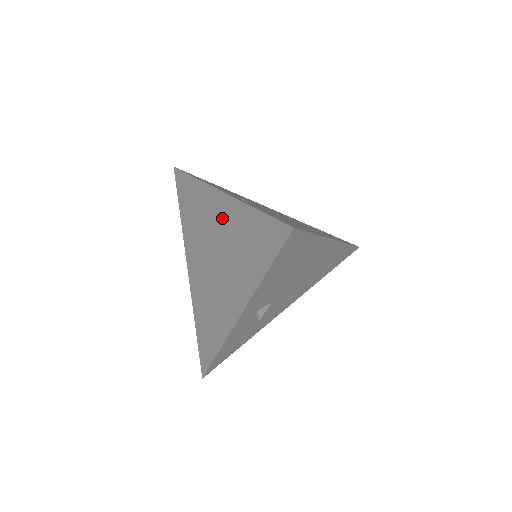
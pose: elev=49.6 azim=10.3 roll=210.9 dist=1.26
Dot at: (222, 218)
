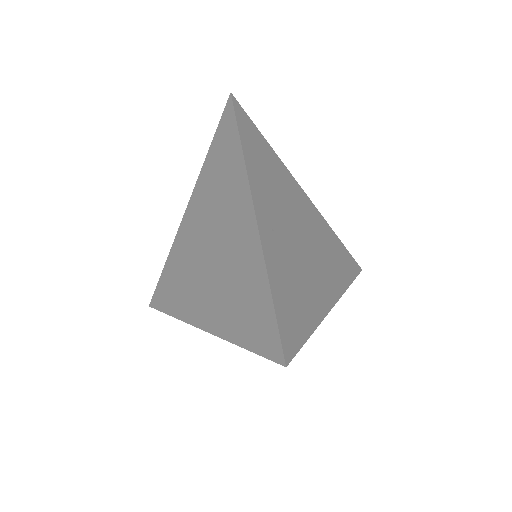
Dot at: (239, 236)
